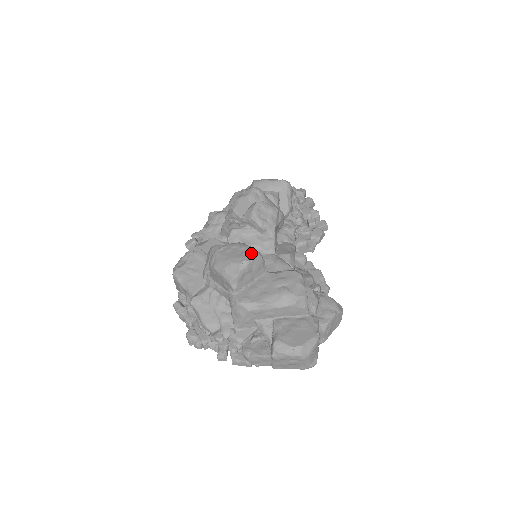
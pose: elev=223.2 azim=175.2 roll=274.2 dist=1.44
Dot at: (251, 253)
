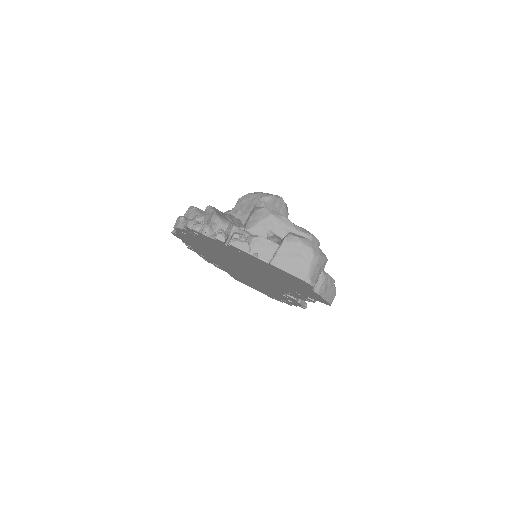
Dot at: occluded
